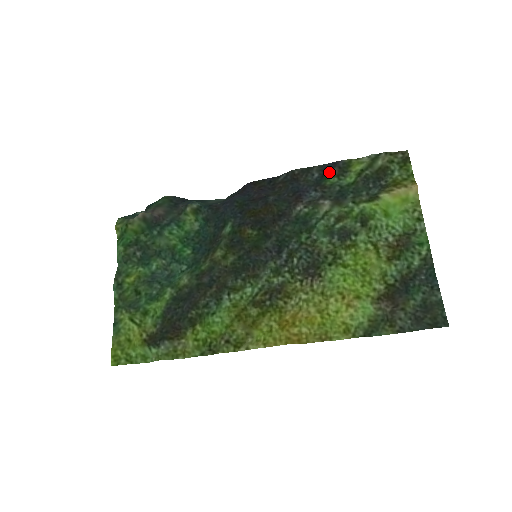
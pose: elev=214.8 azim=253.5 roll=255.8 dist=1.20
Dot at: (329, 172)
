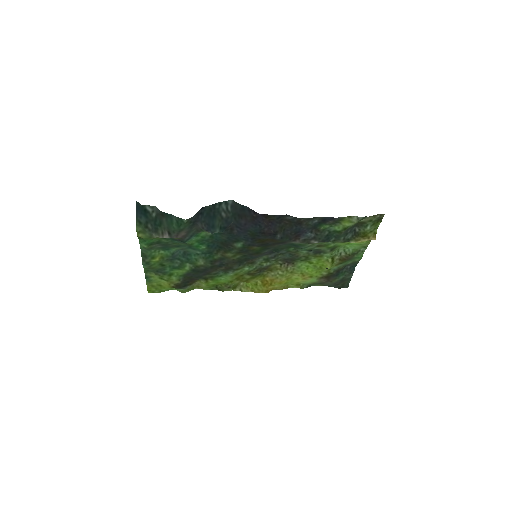
Dot at: (326, 222)
